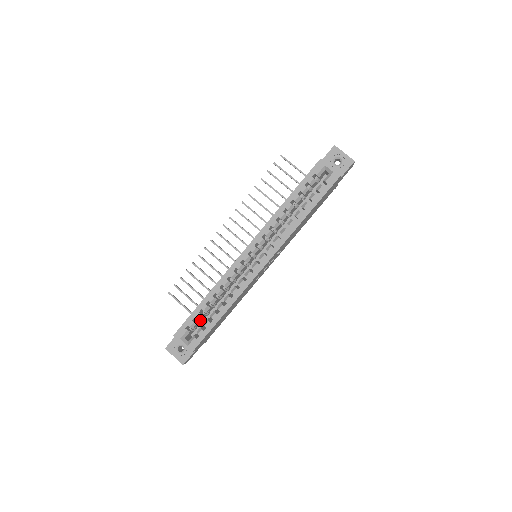
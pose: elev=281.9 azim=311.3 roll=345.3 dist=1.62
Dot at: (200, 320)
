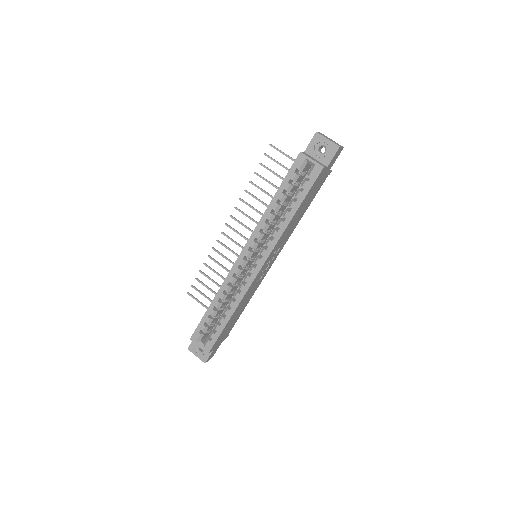
Dot at: (212, 323)
